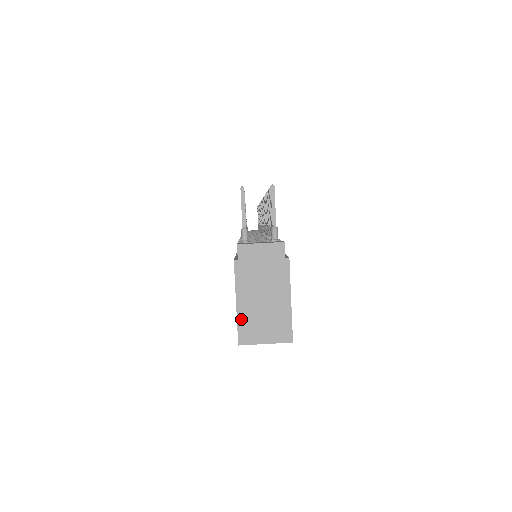
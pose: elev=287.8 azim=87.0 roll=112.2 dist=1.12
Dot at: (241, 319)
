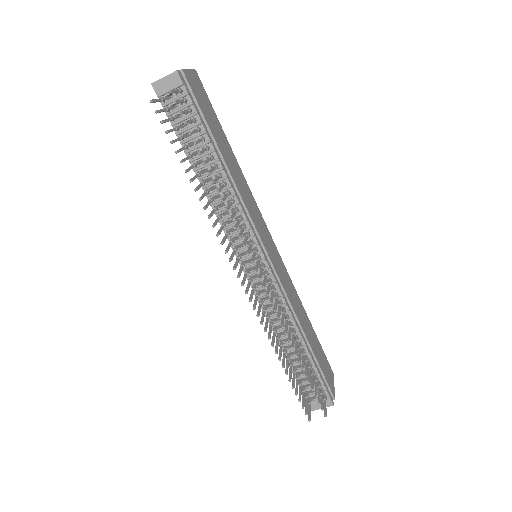
Dot at: occluded
